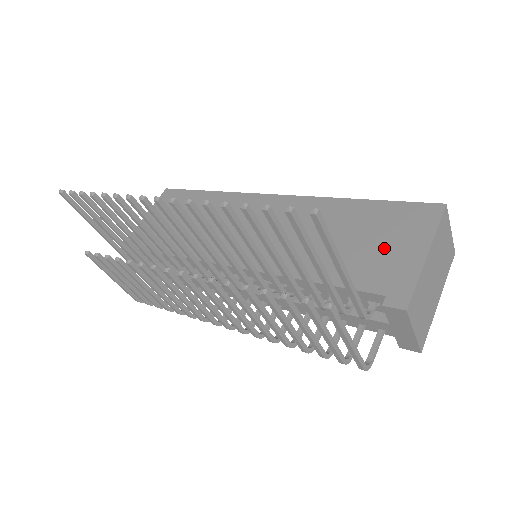
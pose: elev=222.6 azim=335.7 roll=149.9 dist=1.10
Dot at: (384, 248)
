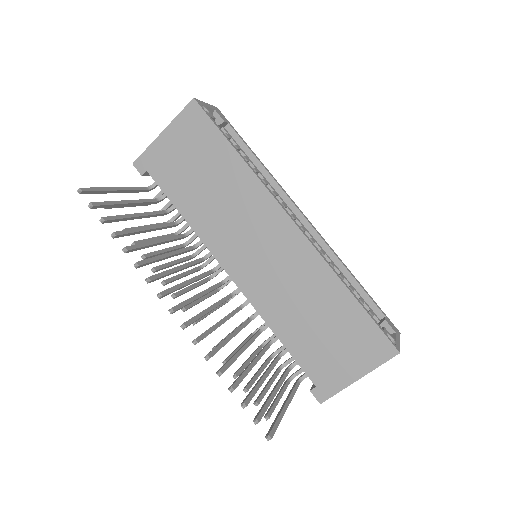
Dot at: (338, 353)
